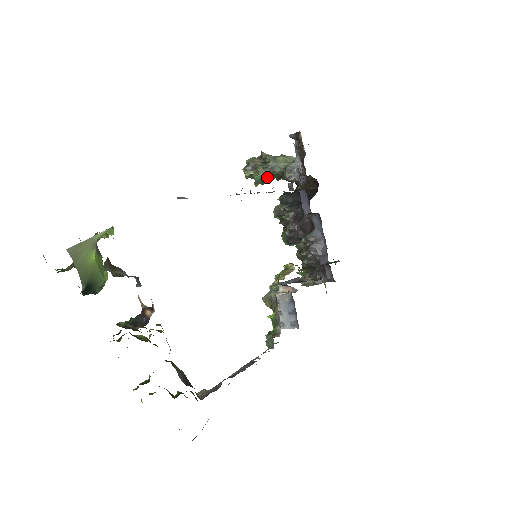
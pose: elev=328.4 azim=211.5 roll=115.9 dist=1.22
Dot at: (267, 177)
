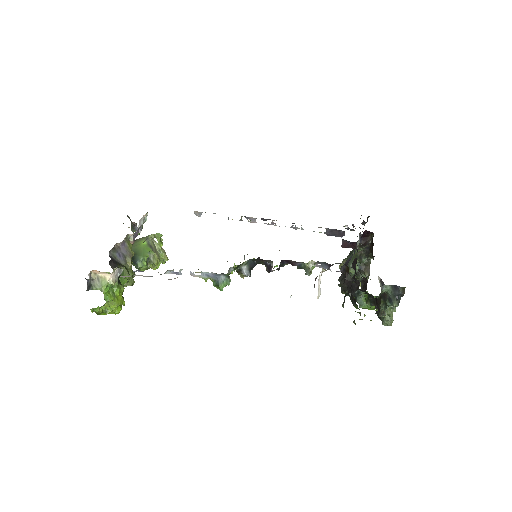
Dot at: (349, 262)
